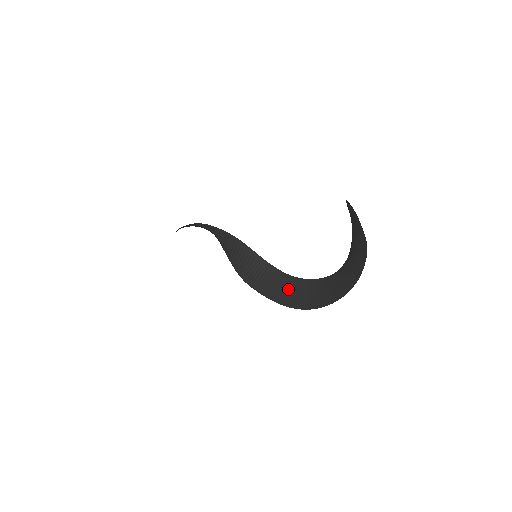
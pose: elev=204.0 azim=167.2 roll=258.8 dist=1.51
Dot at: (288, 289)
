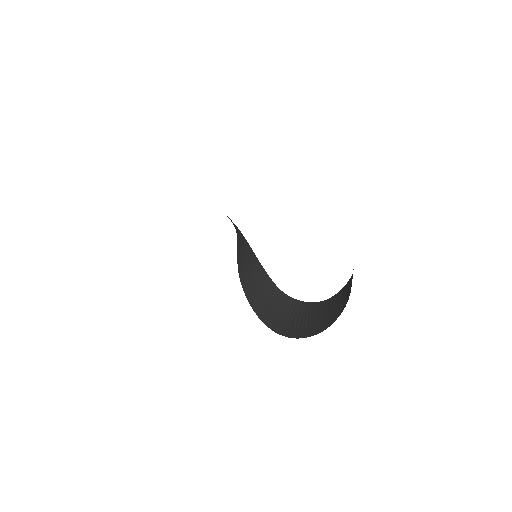
Dot at: (270, 302)
